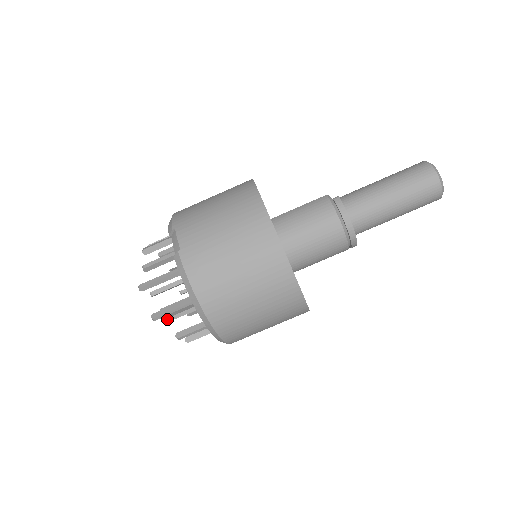
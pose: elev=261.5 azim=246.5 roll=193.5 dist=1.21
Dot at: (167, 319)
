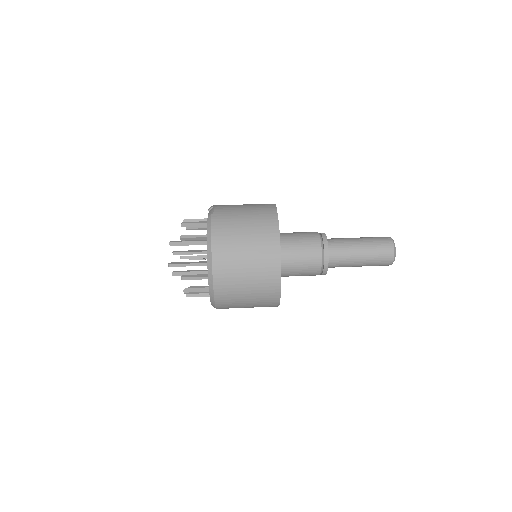
Dot at: (183, 257)
